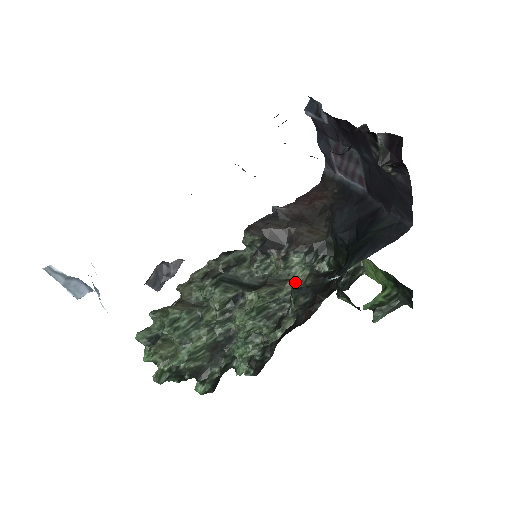
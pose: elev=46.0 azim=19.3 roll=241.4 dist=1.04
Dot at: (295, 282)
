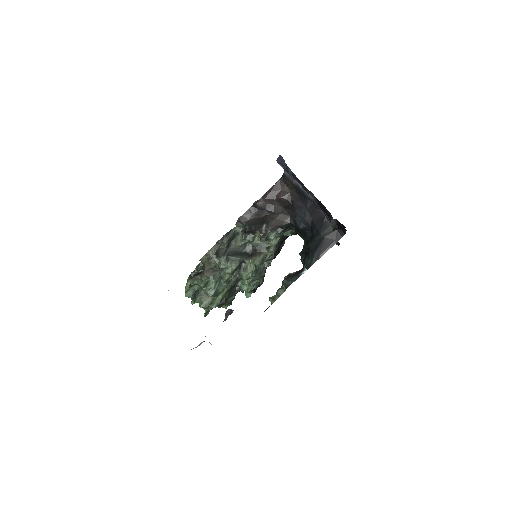
Dot at: occluded
